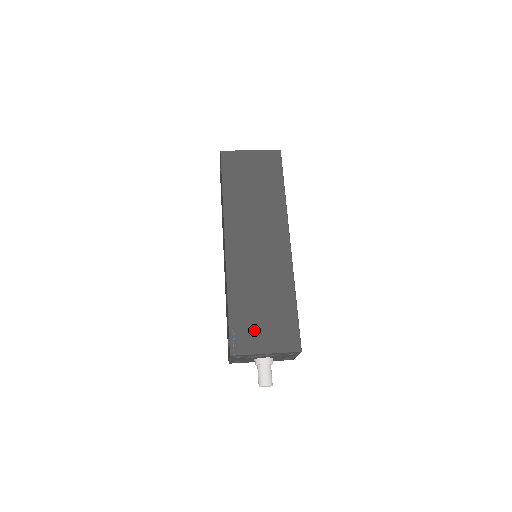
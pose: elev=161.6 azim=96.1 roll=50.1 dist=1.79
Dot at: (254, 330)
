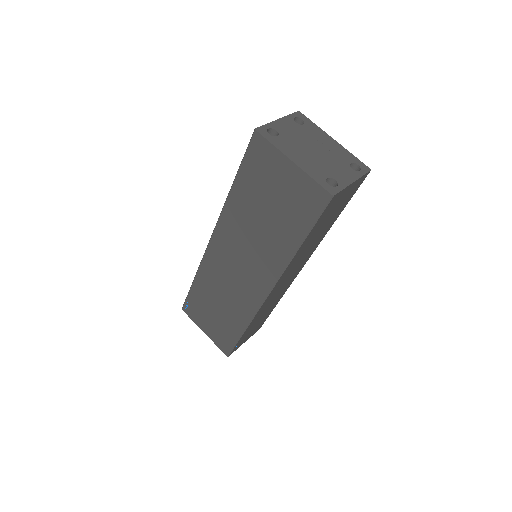
Dot at: (203, 314)
